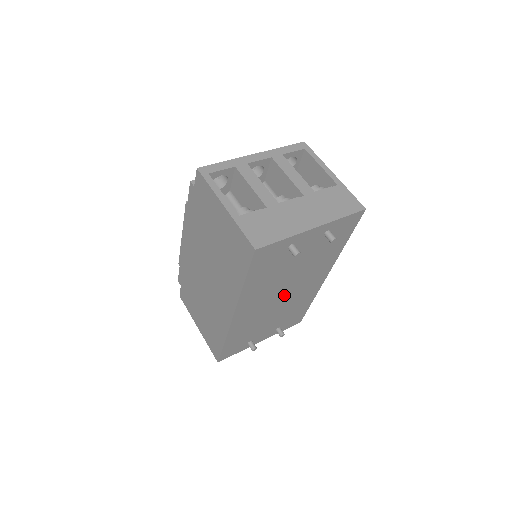
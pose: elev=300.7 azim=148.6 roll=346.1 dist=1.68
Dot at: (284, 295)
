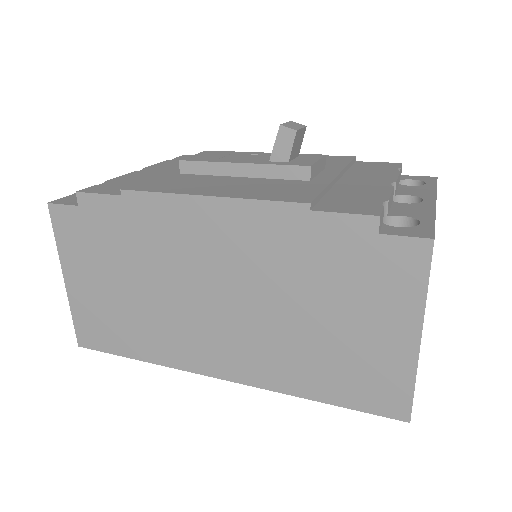
Dot at: occluded
